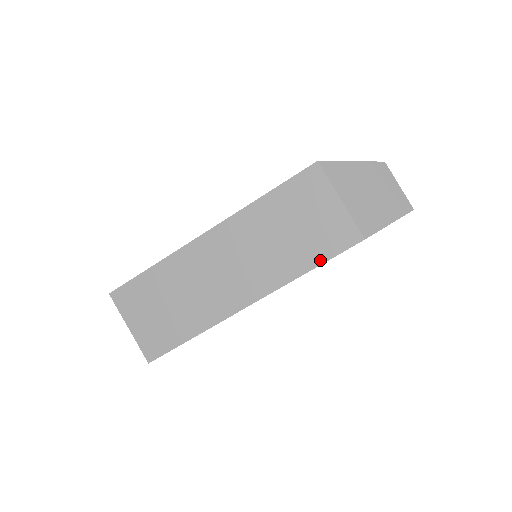
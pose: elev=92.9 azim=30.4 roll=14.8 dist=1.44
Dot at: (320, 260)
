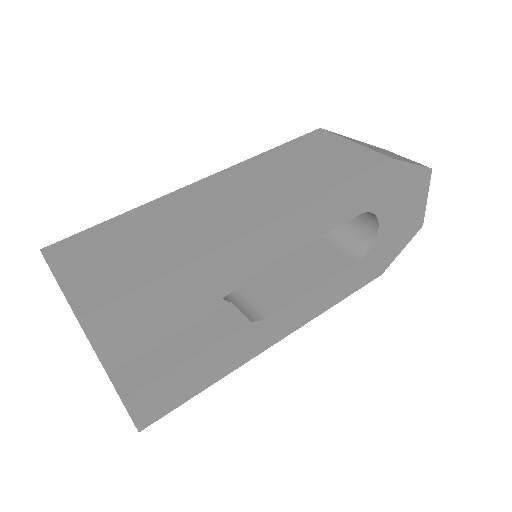
Dot at: (347, 178)
